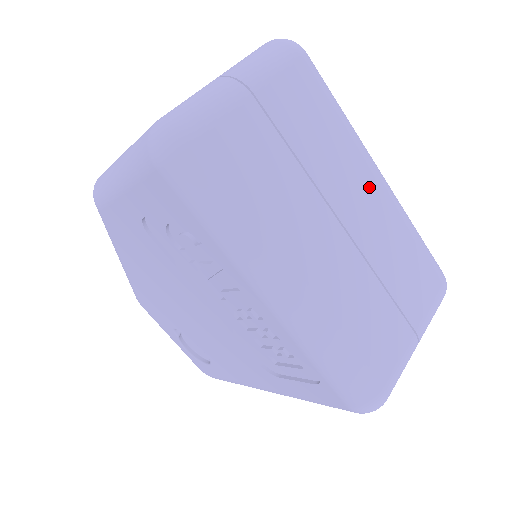
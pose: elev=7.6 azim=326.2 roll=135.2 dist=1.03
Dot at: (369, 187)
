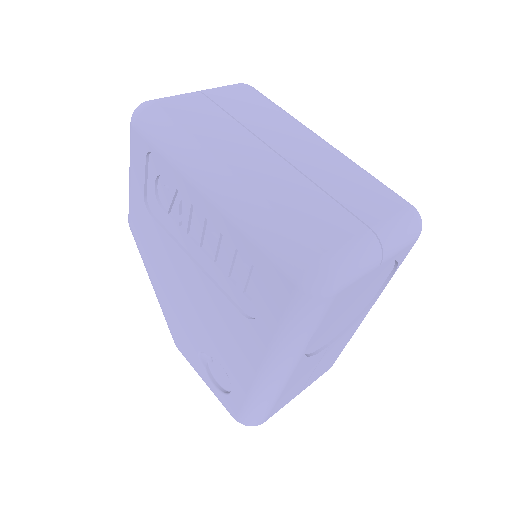
Dot at: (308, 141)
